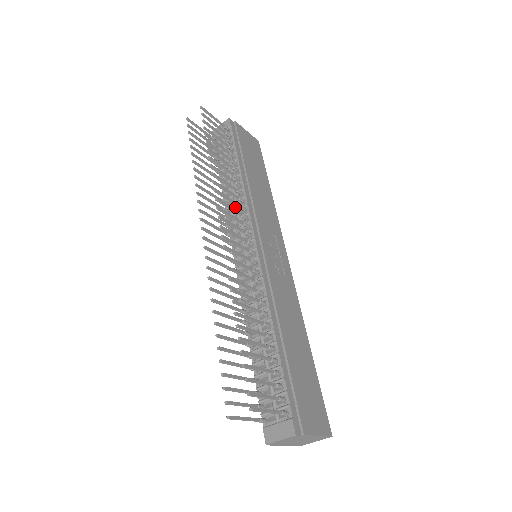
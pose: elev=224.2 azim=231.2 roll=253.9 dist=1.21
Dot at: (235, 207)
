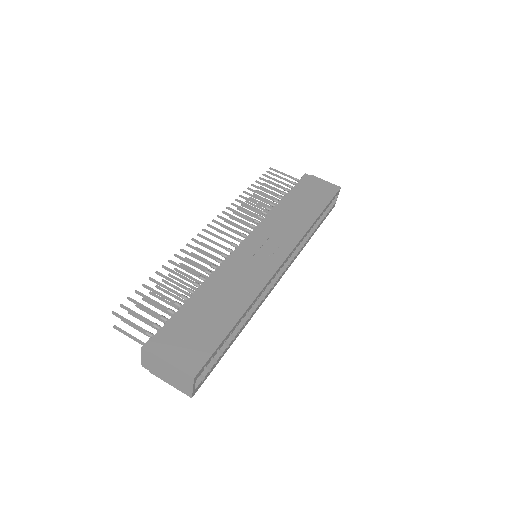
Dot at: occluded
